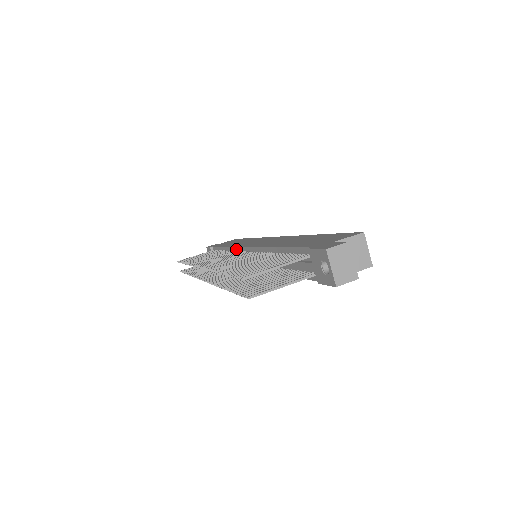
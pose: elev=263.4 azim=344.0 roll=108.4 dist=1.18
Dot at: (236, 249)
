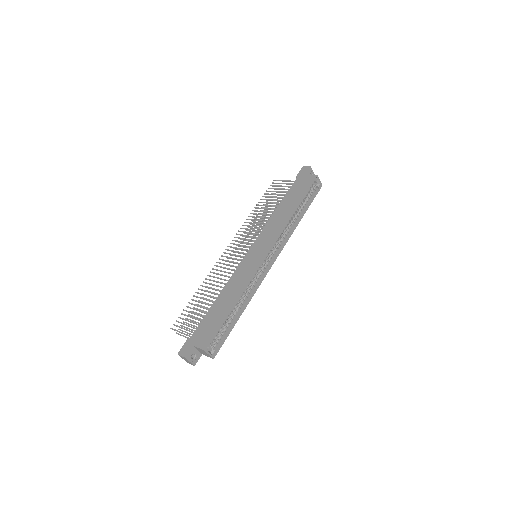
Dot at: (261, 233)
